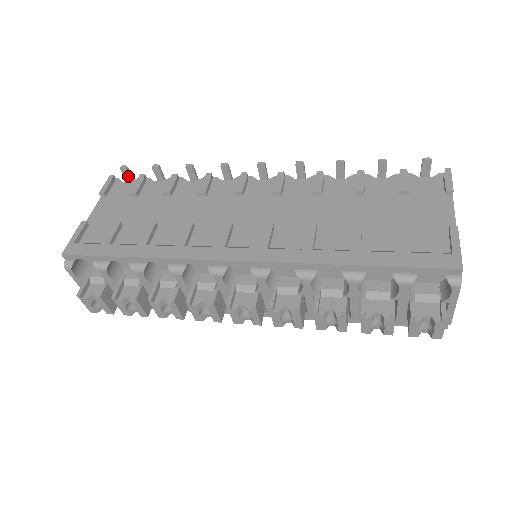
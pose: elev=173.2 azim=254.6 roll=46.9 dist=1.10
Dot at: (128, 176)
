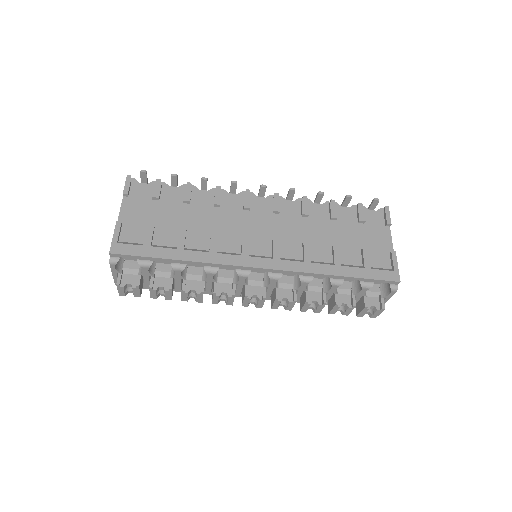
Dot at: (145, 178)
